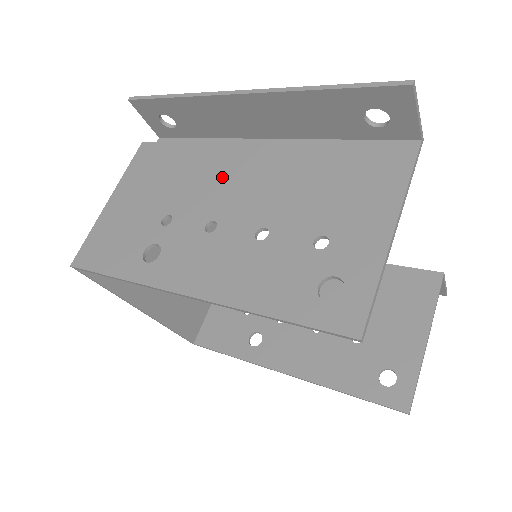
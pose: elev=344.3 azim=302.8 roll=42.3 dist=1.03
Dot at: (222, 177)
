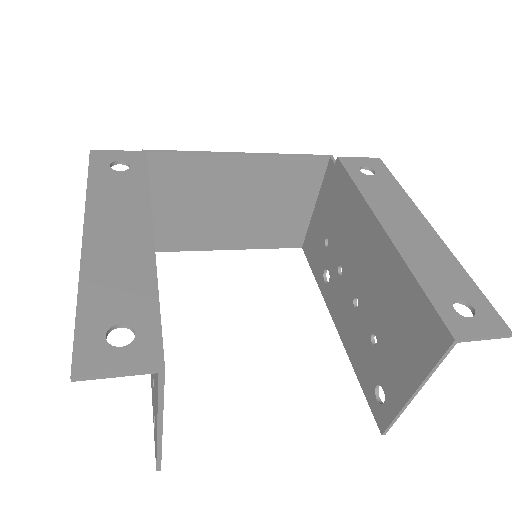
Dot at: occluded
